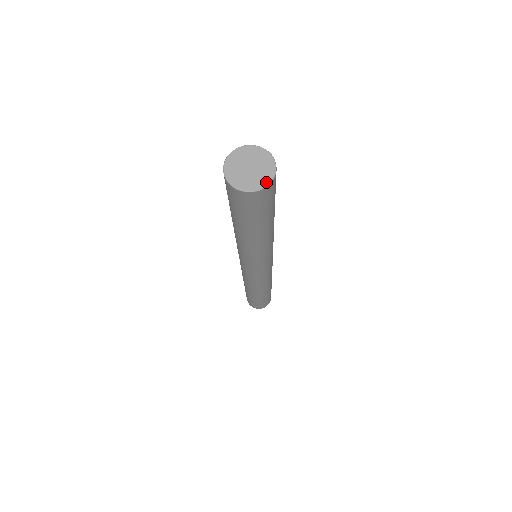
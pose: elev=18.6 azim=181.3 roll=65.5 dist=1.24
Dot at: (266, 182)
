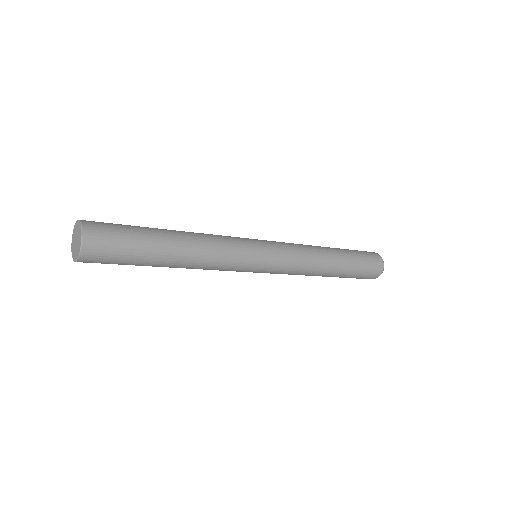
Dot at: (78, 255)
